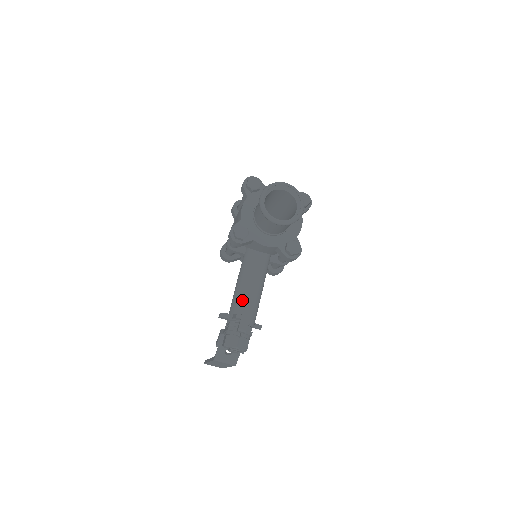
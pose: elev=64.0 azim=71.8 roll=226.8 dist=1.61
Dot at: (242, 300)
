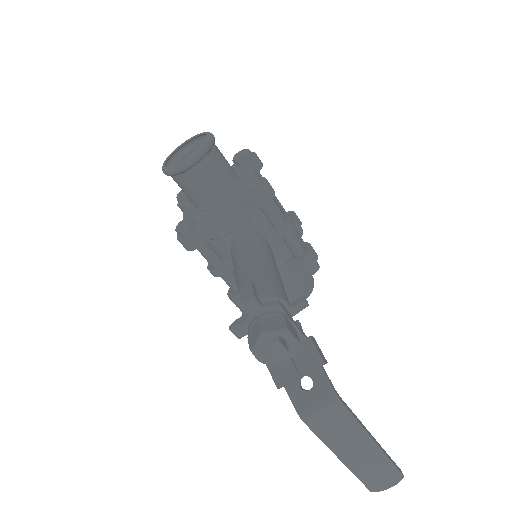
Dot at: occluded
